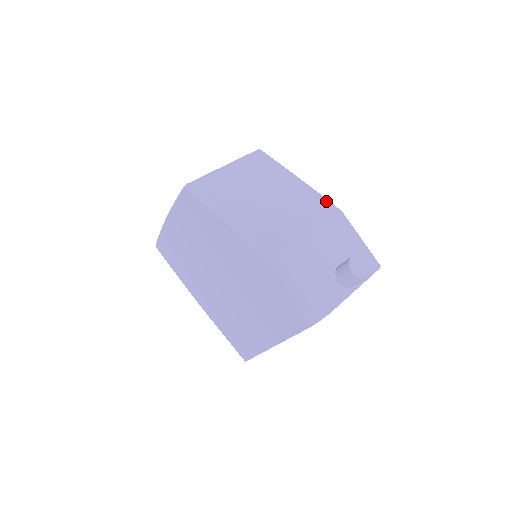
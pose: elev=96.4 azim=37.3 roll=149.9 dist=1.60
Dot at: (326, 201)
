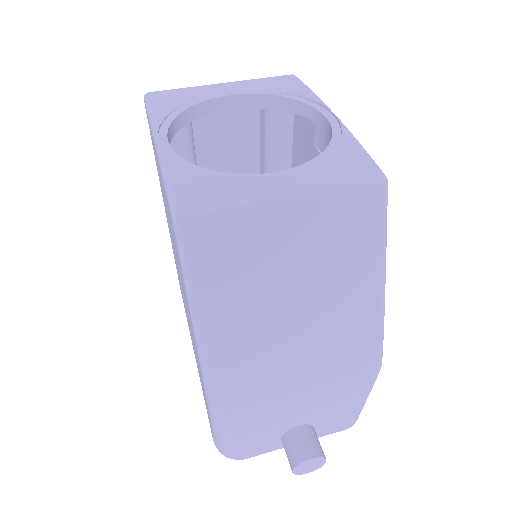
Dot at: (377, 347)
